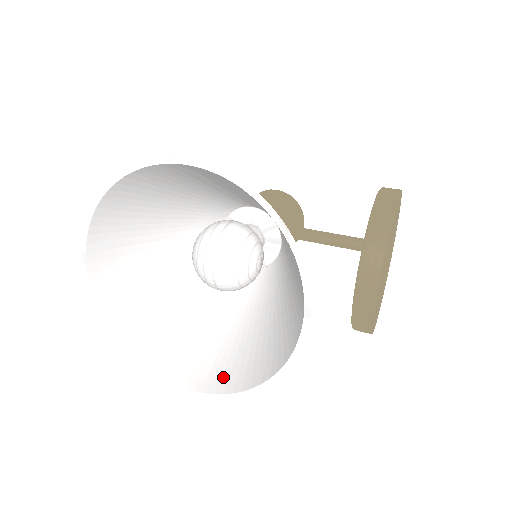
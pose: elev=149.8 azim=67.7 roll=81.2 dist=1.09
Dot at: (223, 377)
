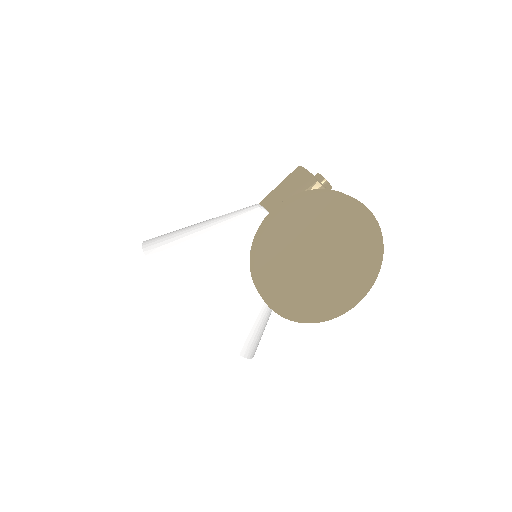
Dot at: occluded
